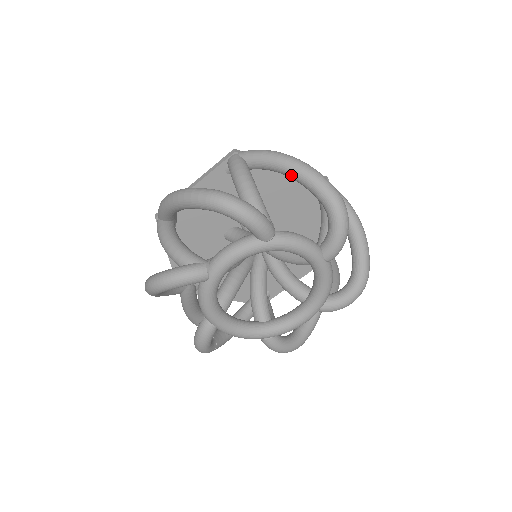
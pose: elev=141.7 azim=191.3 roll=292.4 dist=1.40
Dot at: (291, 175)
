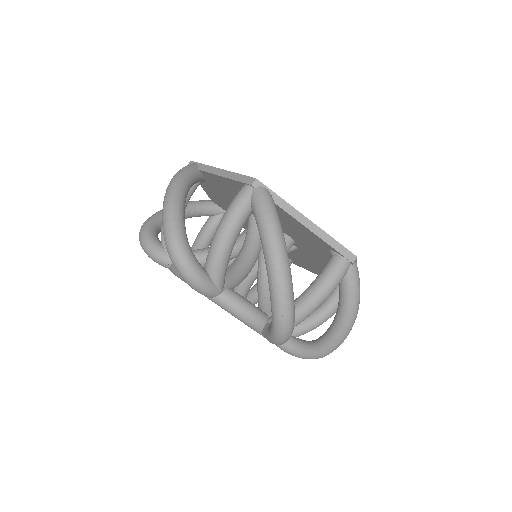
Dot at: (337, 323)
